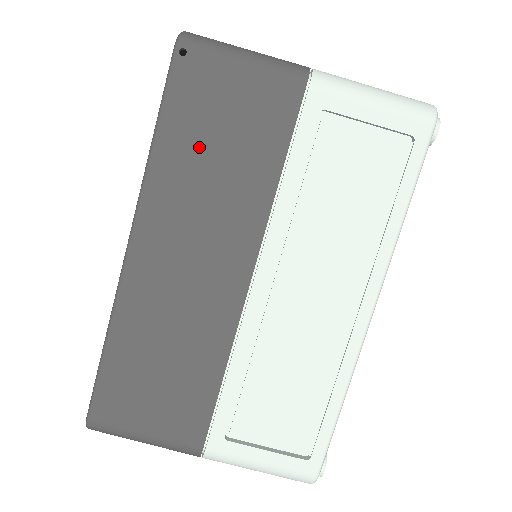
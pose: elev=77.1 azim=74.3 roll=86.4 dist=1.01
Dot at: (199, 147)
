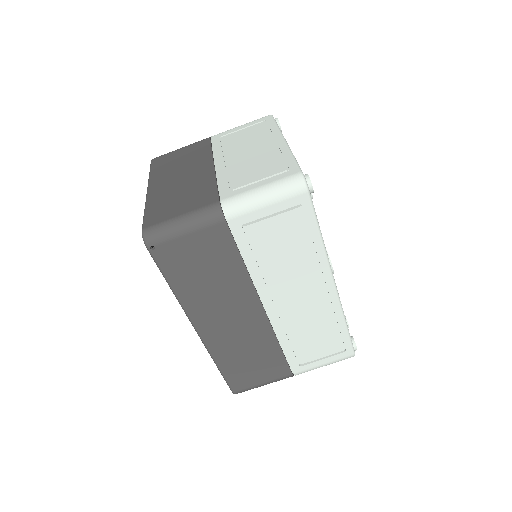
Dot at: (195, 278)
